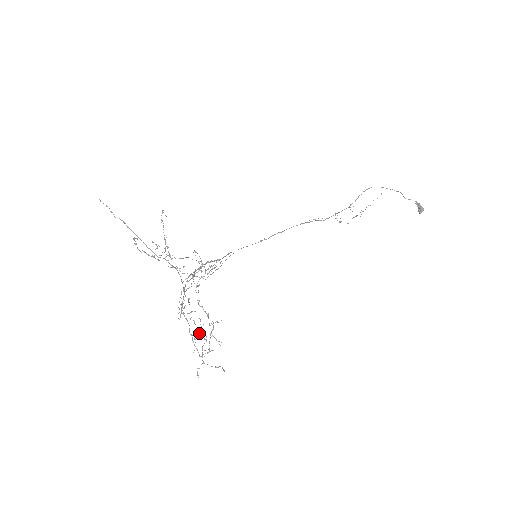
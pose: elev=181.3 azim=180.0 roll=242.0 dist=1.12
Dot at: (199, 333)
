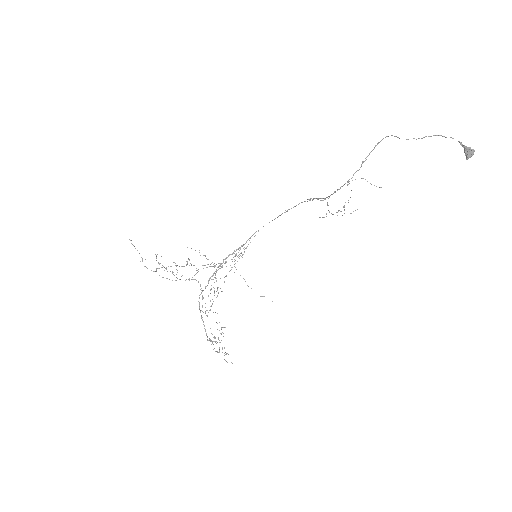
Dot at: occluded
